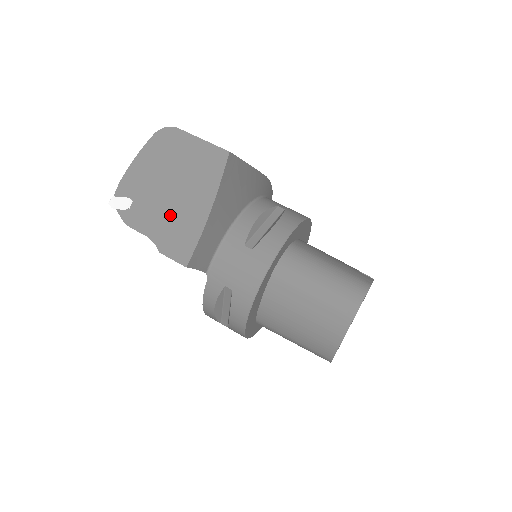
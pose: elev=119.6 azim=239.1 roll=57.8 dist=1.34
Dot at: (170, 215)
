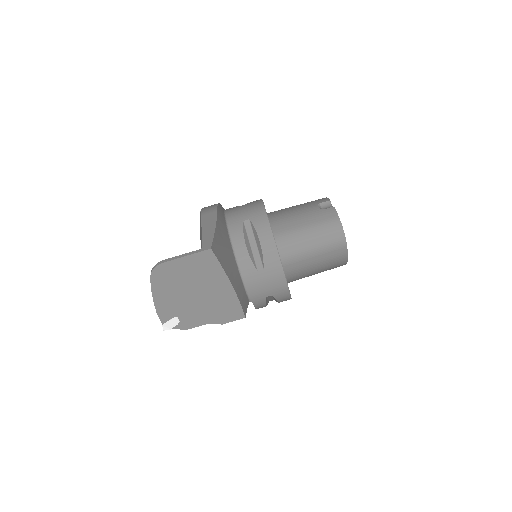
Dot at: (209, 305)
